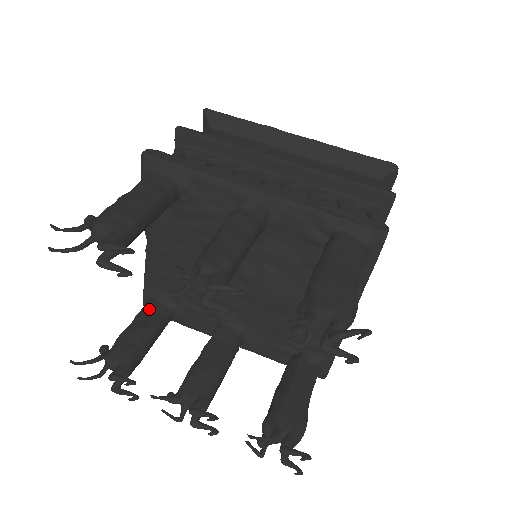
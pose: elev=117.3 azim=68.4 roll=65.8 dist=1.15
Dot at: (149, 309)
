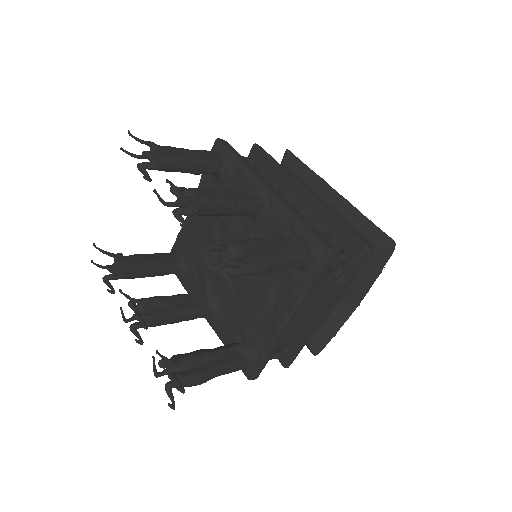
Dot at: (166, 255)
